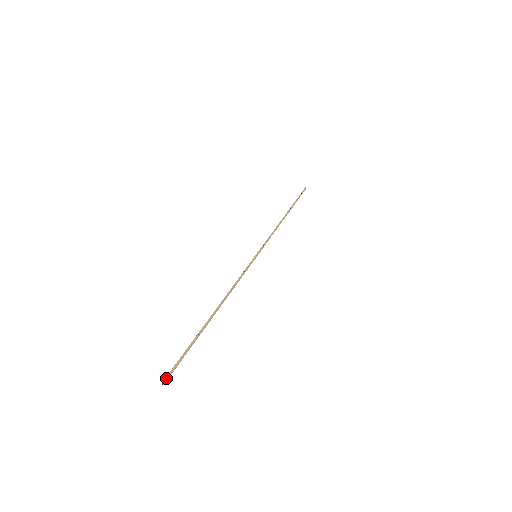
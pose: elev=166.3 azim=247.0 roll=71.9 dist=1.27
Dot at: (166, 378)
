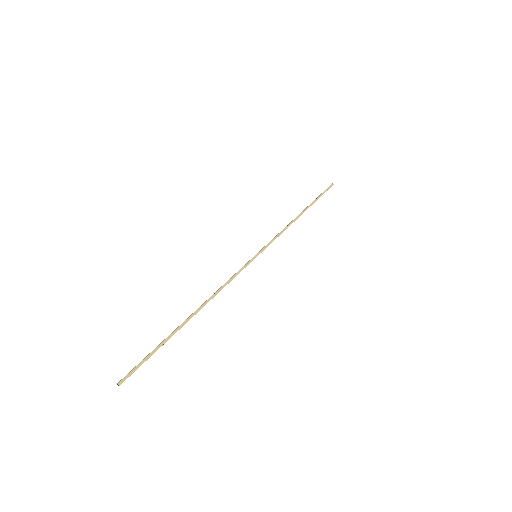
Dot at: (122, 379)
